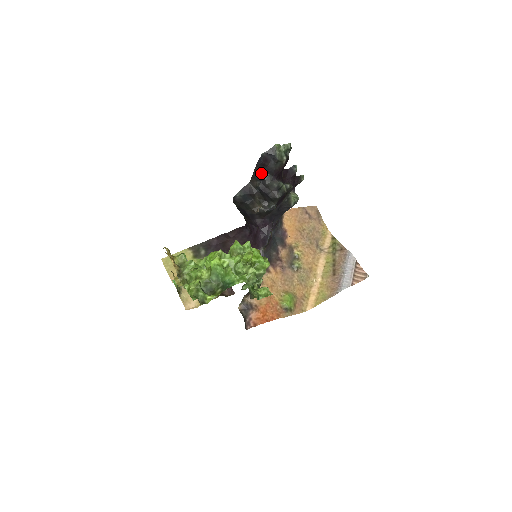
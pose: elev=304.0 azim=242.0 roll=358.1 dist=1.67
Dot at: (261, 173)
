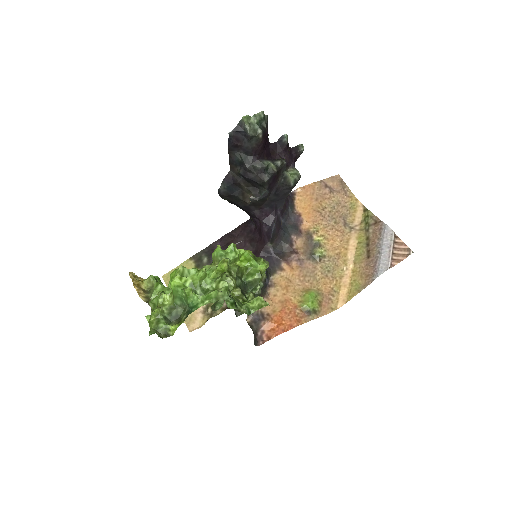
Dot at: (238, 156)
